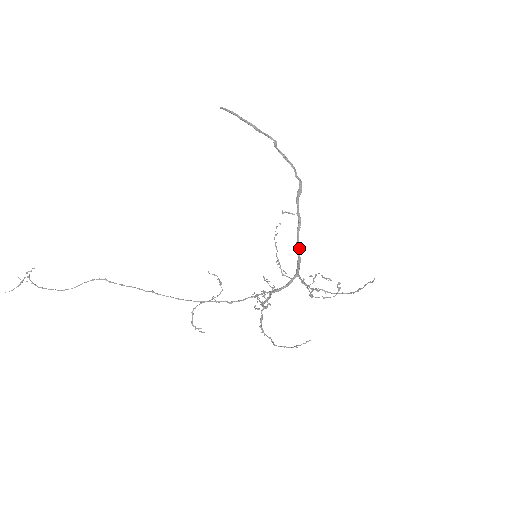
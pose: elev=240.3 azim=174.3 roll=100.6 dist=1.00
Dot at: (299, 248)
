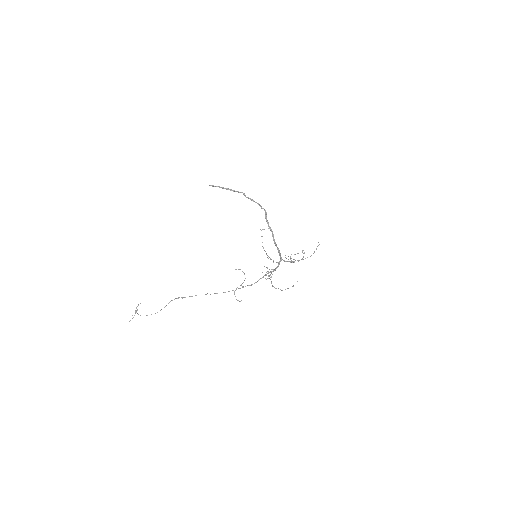
Dot at: occluded
